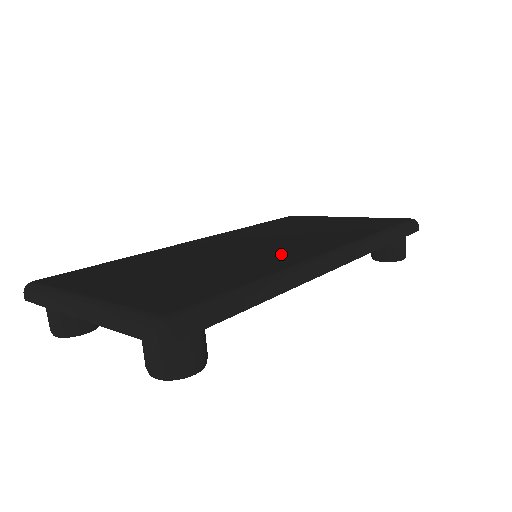
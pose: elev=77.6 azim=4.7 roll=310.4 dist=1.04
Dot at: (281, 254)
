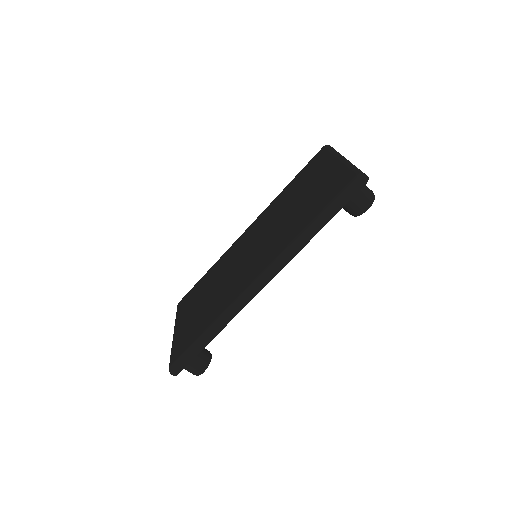
Dot at: (239, 281)
